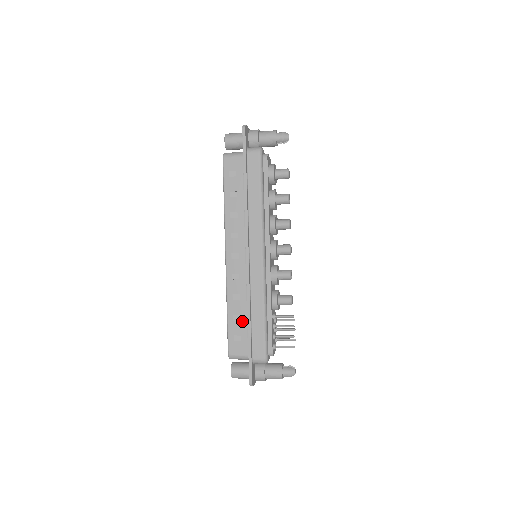
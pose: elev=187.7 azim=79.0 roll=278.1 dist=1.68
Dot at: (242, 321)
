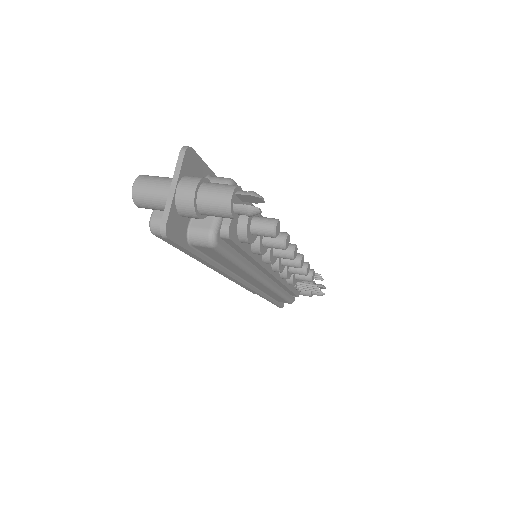
Dot at: occluded
